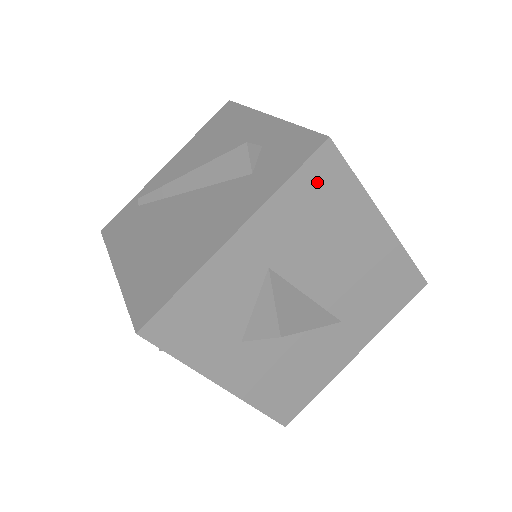
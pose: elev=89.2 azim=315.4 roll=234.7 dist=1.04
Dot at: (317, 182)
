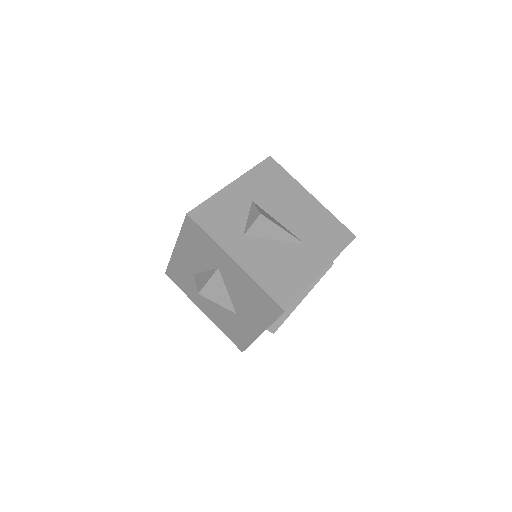
Dot at: (269, 171)
